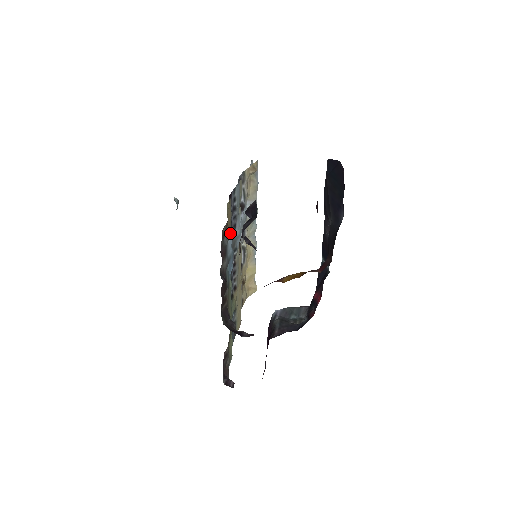
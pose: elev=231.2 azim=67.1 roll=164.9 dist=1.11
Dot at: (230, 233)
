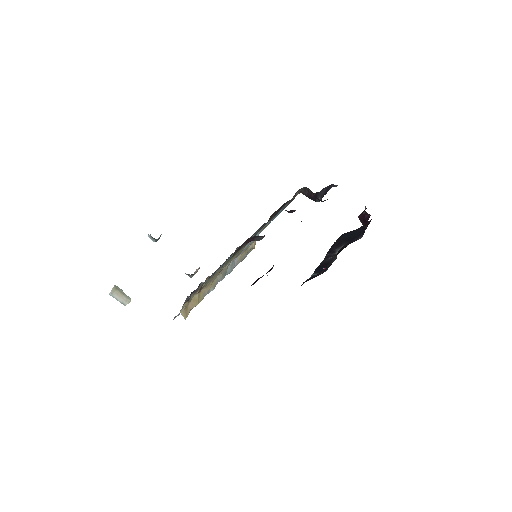
Dot at: occluded
